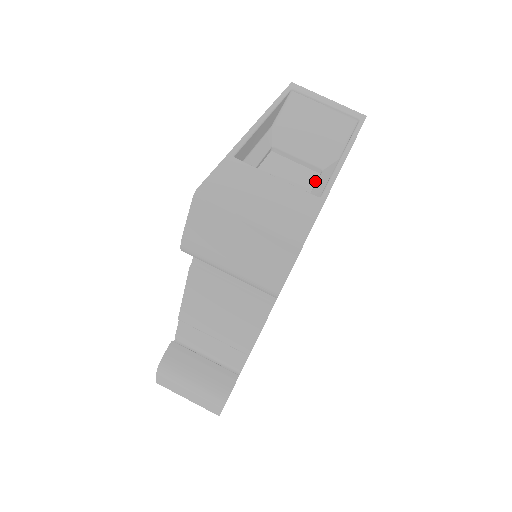
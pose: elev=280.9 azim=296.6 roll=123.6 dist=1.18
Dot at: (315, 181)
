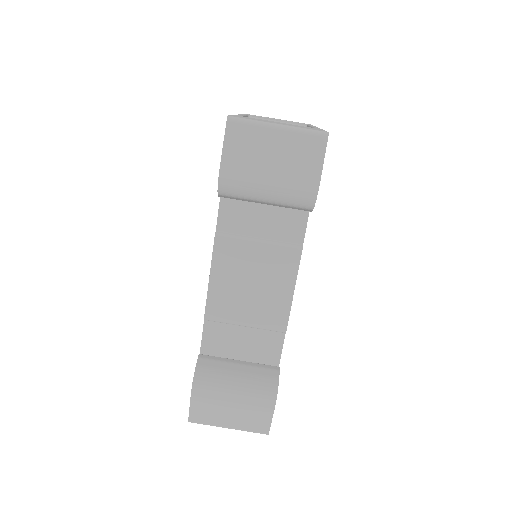
Dot at: occluded
